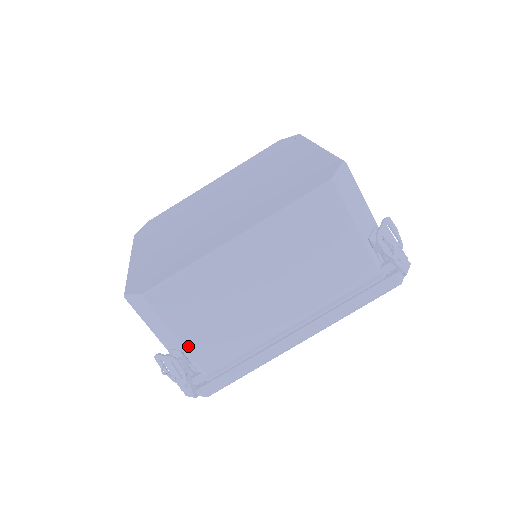
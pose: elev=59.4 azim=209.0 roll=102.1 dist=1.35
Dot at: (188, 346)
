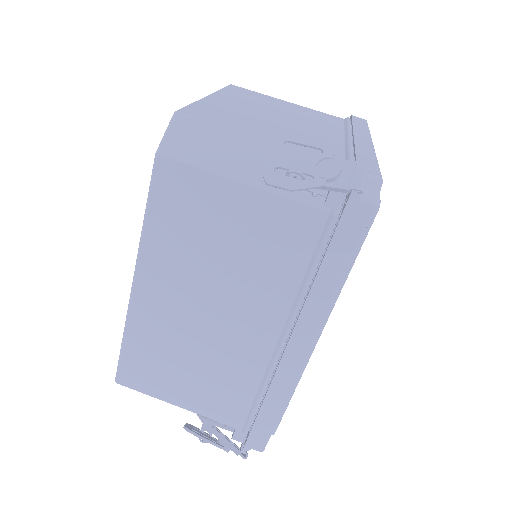
Dot at: (195, 409)
